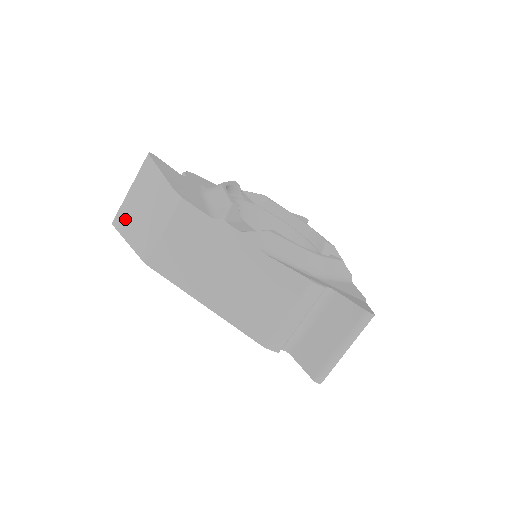
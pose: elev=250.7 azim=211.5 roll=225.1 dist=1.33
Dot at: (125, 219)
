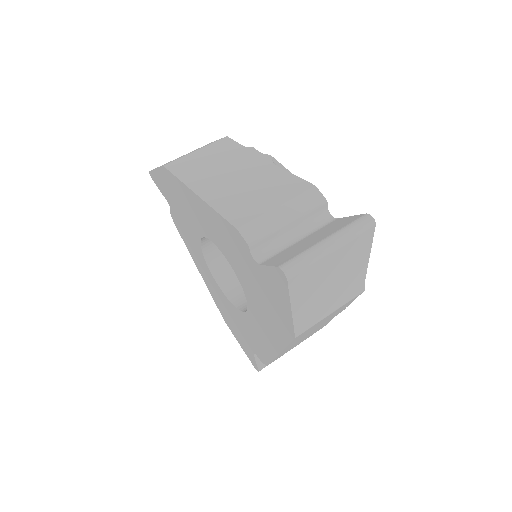
Dot at: occluded
